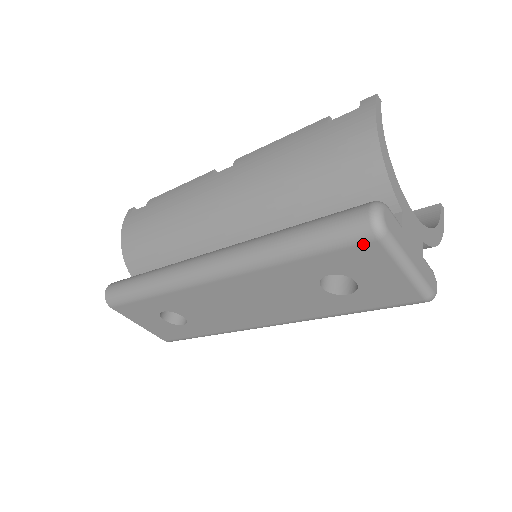
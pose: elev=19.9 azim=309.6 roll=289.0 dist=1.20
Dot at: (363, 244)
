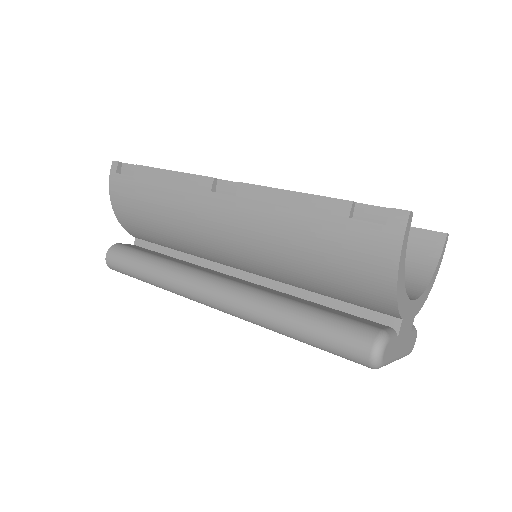
Dot at: (359, 363)
